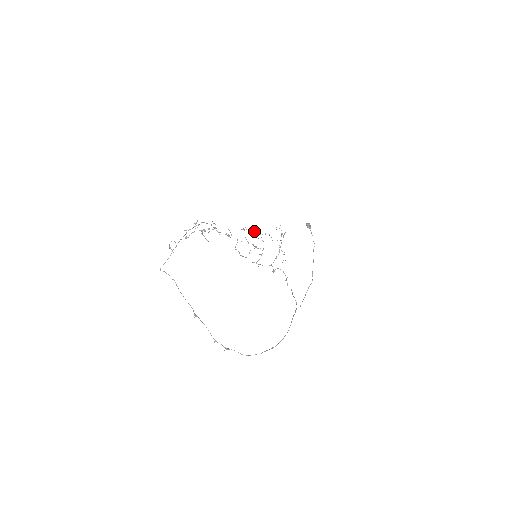
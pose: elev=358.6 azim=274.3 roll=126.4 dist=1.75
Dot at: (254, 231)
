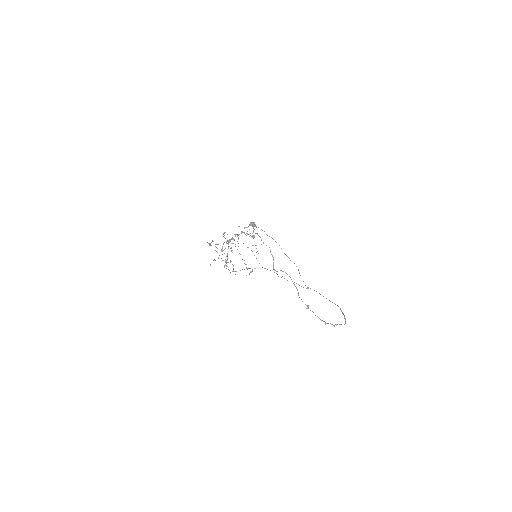
Dot at: (210, 244)
